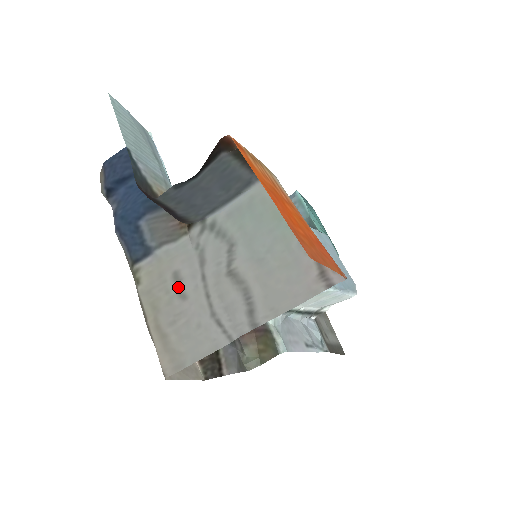
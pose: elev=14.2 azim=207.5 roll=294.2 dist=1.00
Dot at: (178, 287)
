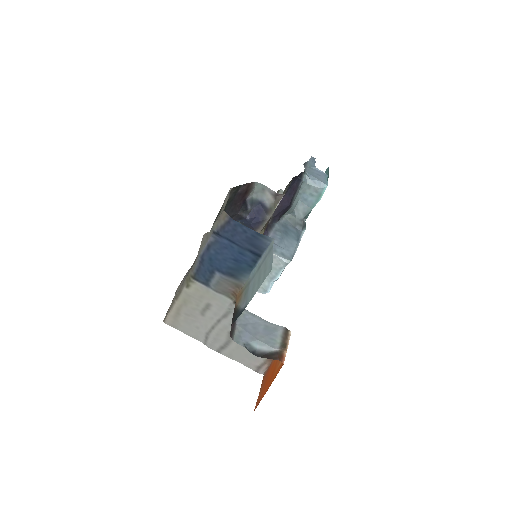
Dot at: (204, 310)
